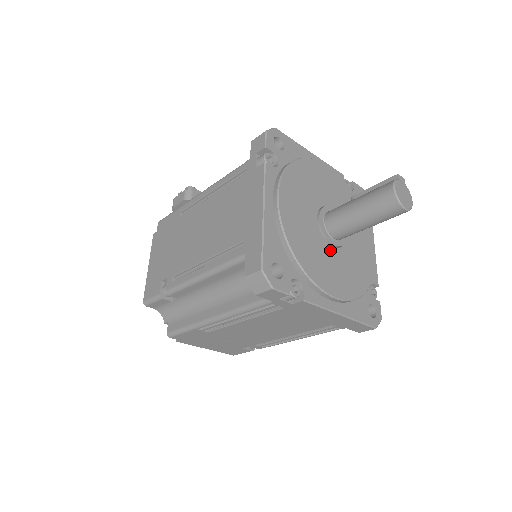
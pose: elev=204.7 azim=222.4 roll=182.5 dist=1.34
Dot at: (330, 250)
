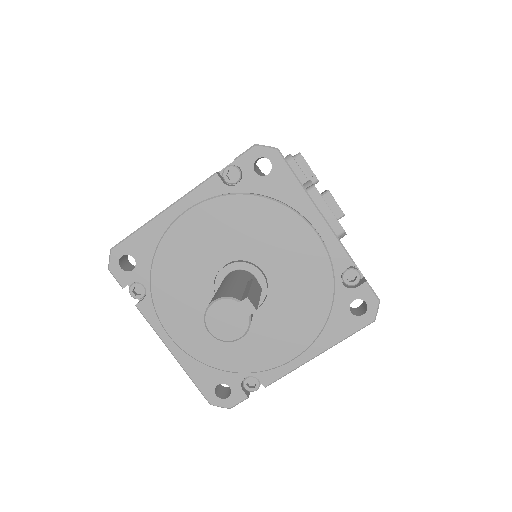
Dot at: occluded
